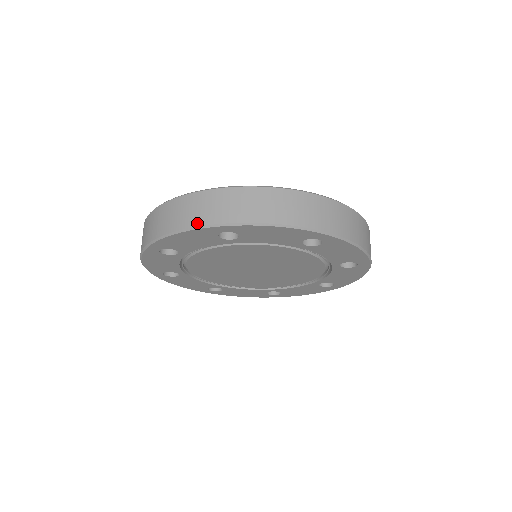
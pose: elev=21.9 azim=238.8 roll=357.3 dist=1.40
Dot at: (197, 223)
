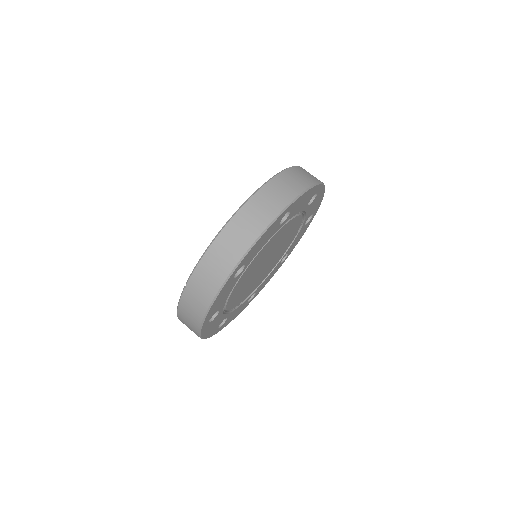
Dot at: (274, 215)
